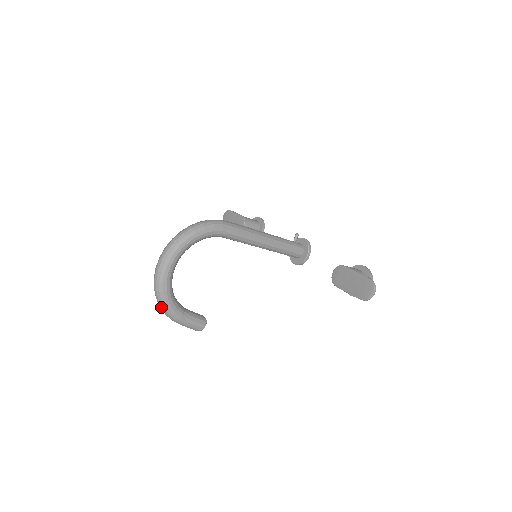
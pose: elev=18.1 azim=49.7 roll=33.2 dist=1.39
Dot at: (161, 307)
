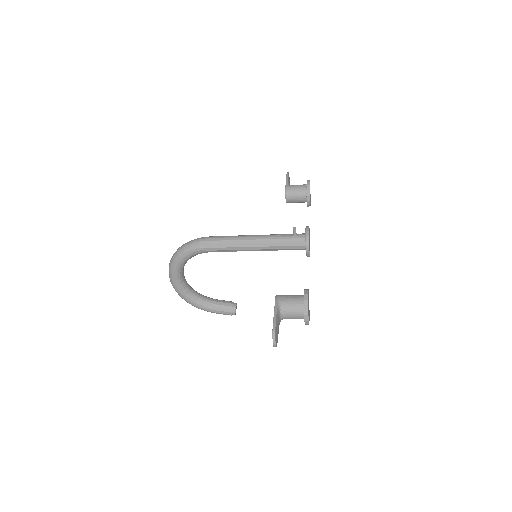
Dot at: occluded
